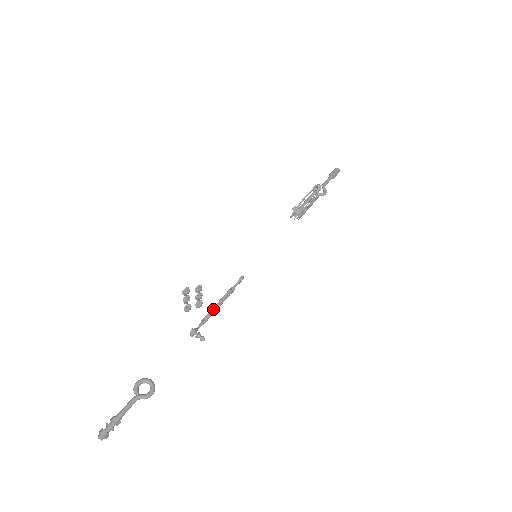
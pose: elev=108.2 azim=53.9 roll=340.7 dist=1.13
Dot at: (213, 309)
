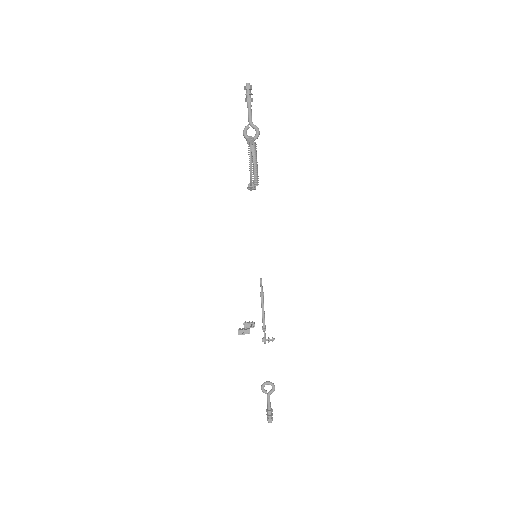
Dot at: (263, 319)
